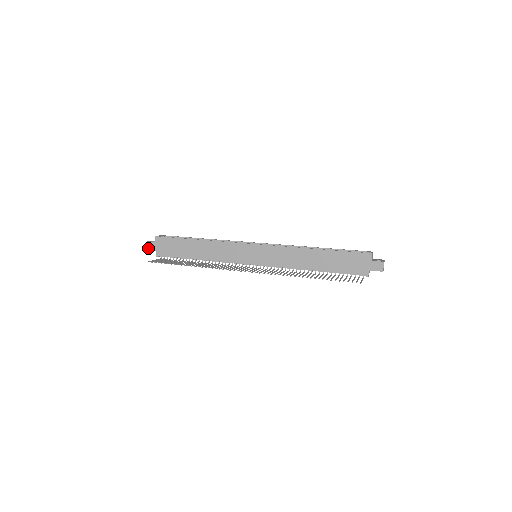
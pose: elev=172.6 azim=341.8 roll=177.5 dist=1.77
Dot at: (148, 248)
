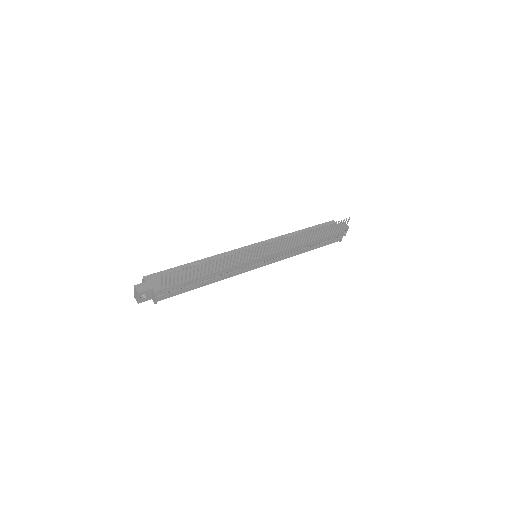
Dot at: (140, 290)
